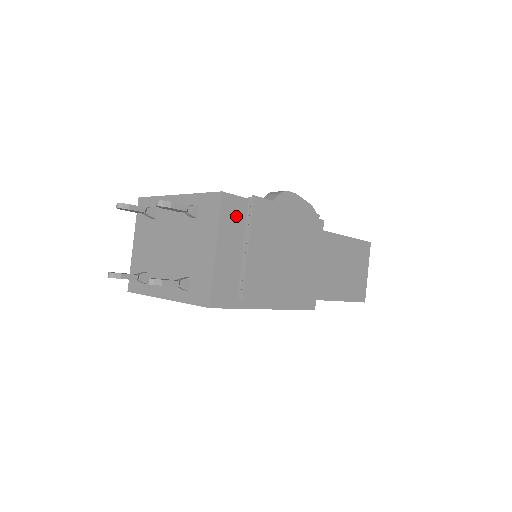
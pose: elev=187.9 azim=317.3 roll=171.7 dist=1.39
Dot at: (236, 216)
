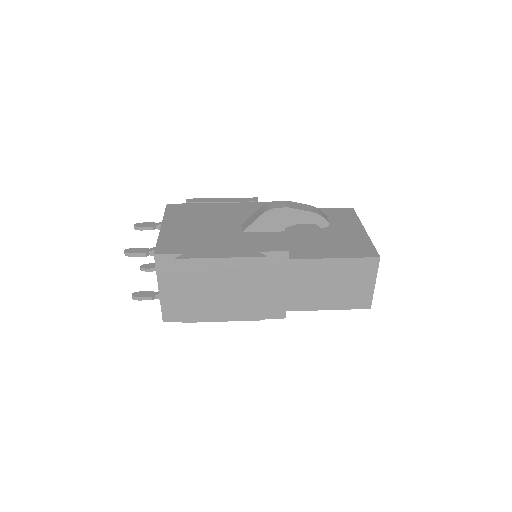
Dot at: (173, 267)
